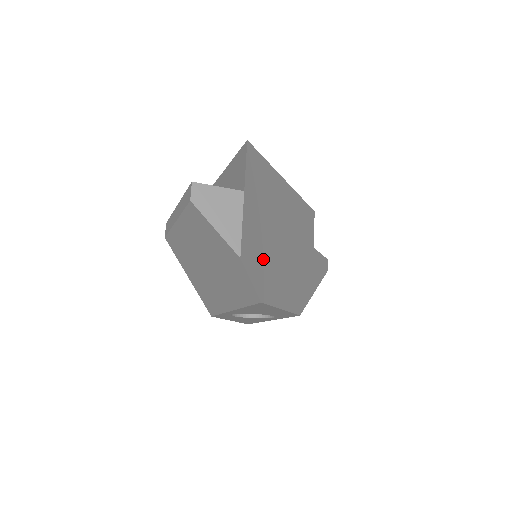
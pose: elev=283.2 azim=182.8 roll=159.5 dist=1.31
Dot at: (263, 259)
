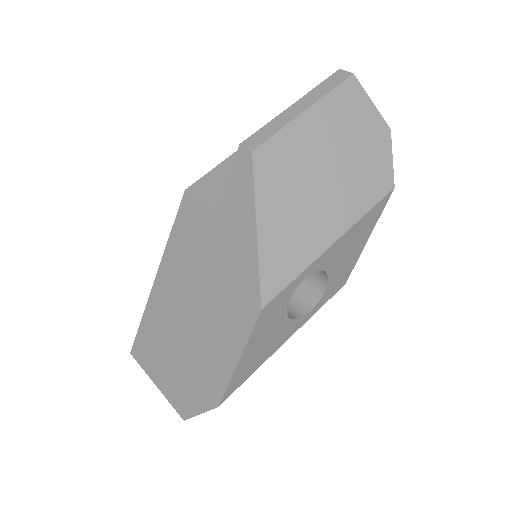
Dot at: occluded
